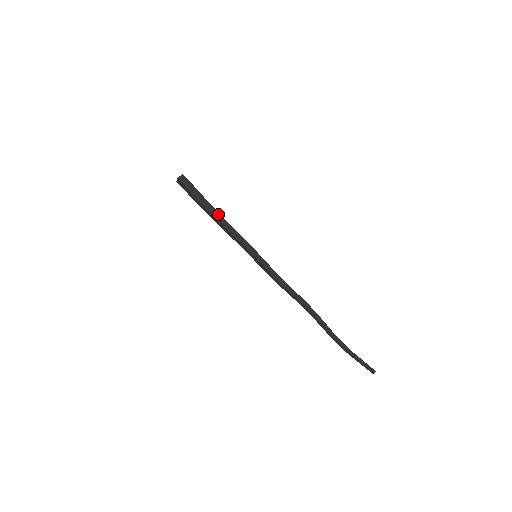
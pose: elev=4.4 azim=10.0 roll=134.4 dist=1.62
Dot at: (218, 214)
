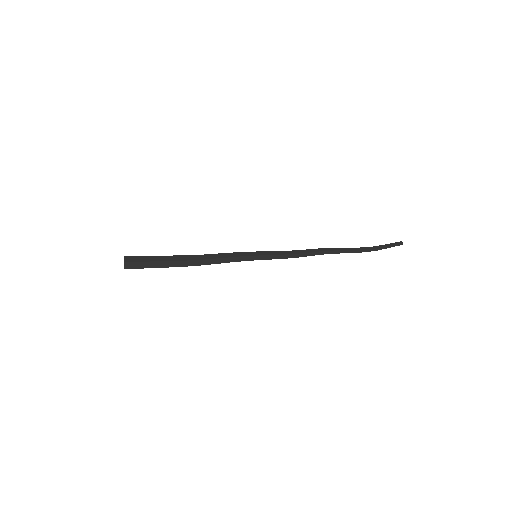
Dot at: (193, 256)
